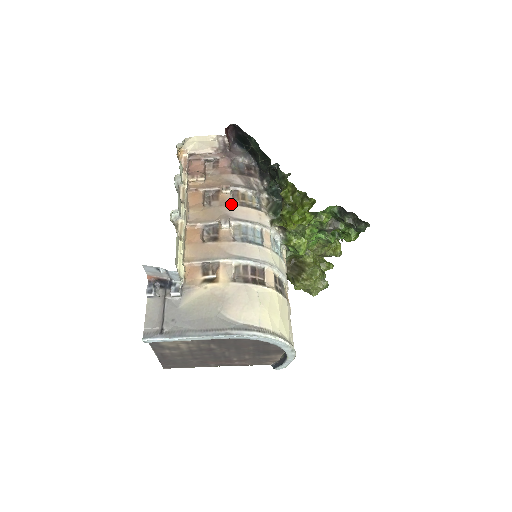
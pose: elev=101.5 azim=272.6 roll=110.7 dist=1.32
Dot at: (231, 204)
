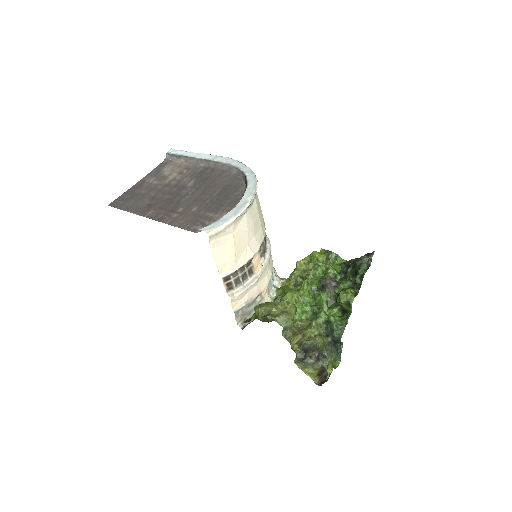
Dot at: occluded
